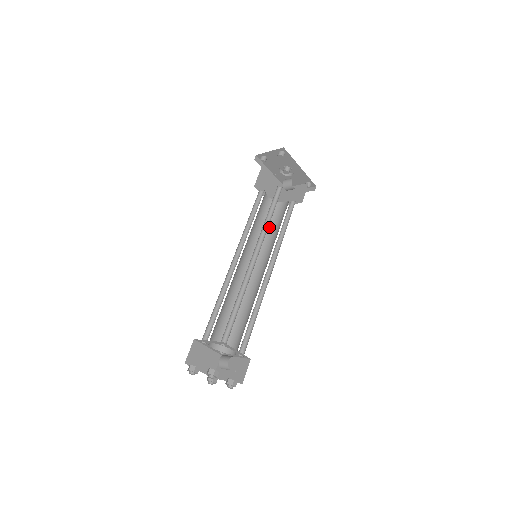
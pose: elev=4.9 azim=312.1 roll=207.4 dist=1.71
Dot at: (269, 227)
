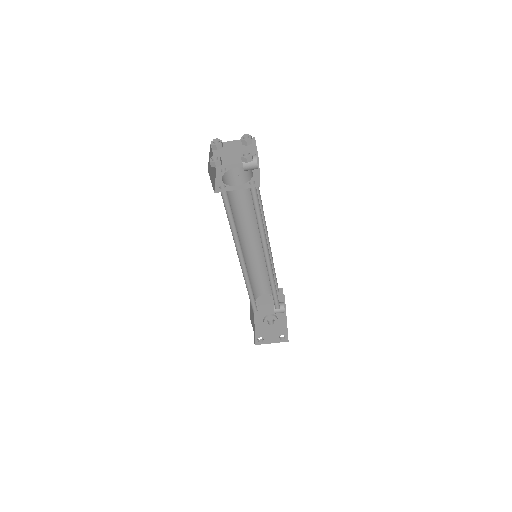
Dot at: occluded
